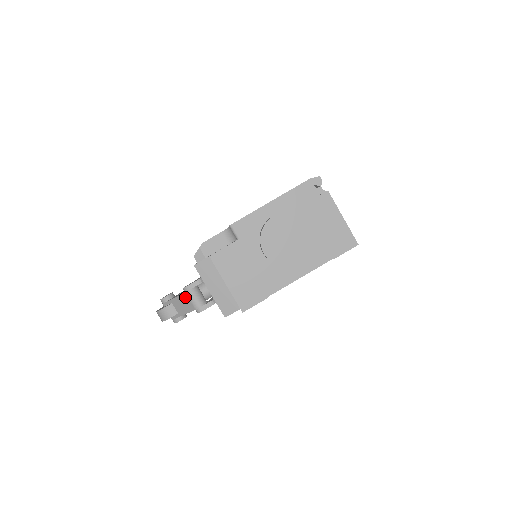
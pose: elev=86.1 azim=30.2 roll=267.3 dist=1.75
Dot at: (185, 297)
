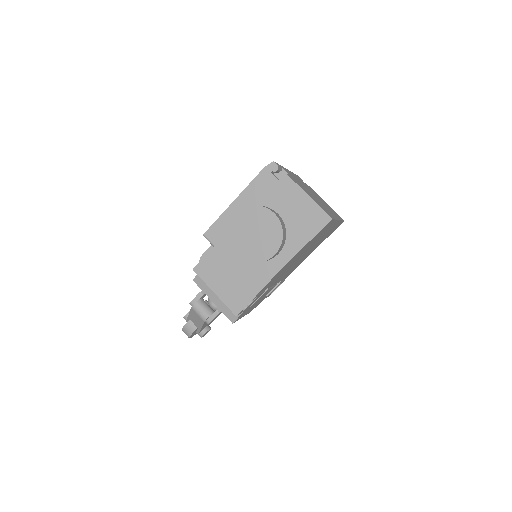
Dot at: (193, 312)
